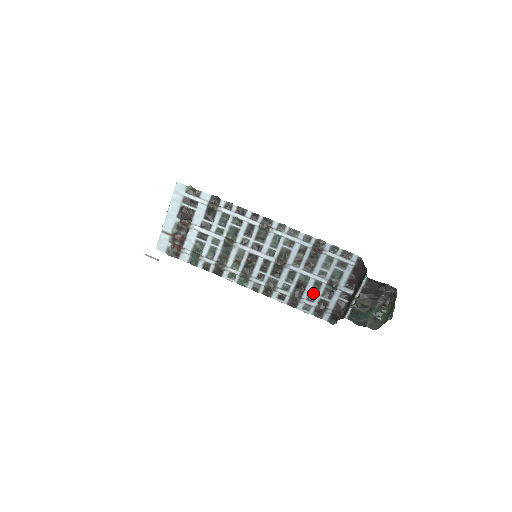
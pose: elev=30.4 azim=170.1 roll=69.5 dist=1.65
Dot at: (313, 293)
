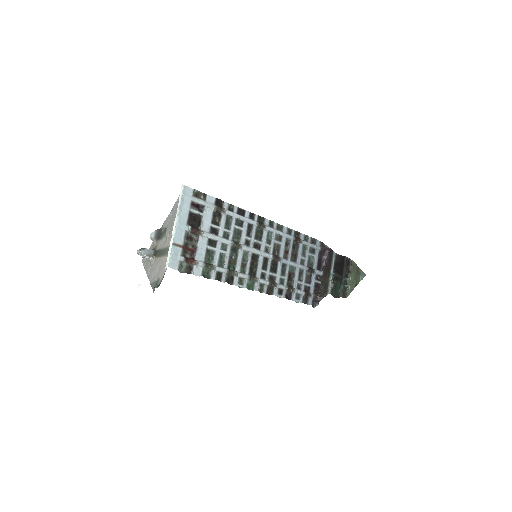
Dot at: (299, 281)
